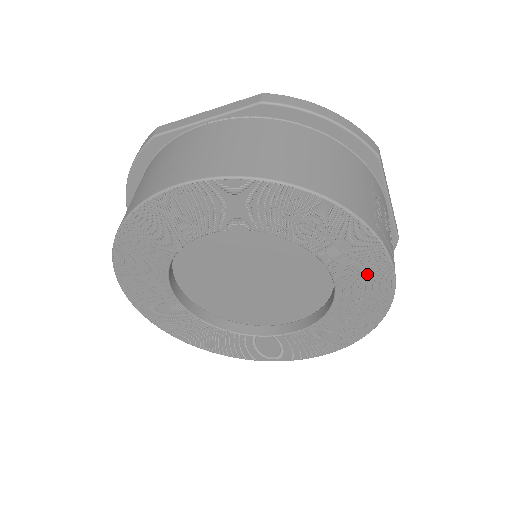
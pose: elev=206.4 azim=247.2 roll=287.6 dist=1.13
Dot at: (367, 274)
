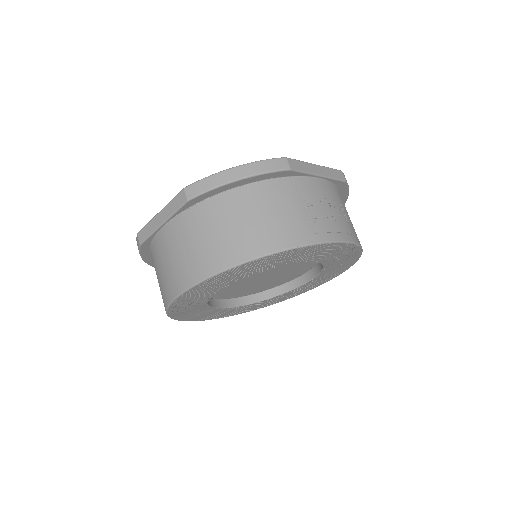
Dot at: (330, 251)
